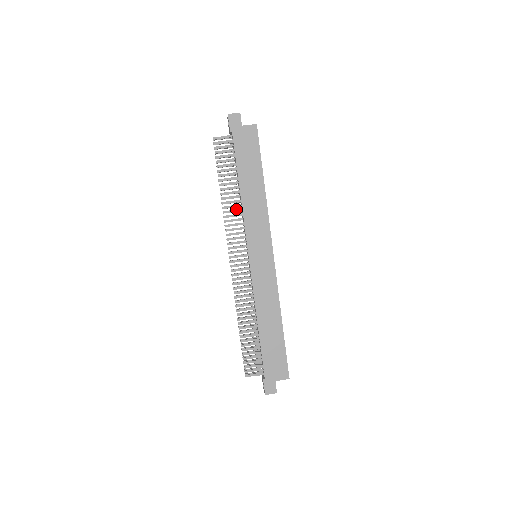
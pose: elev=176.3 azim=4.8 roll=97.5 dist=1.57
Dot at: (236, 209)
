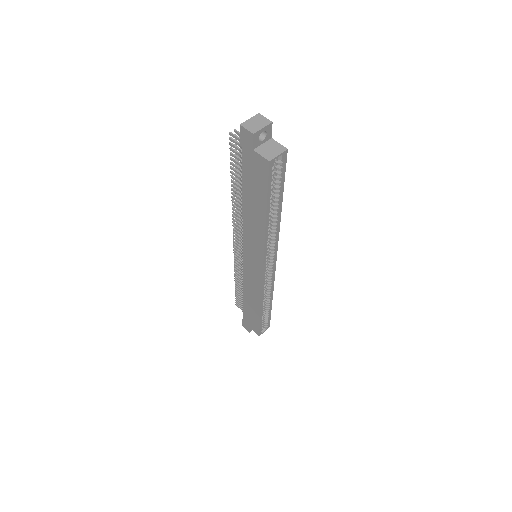
Dot at: occluded
